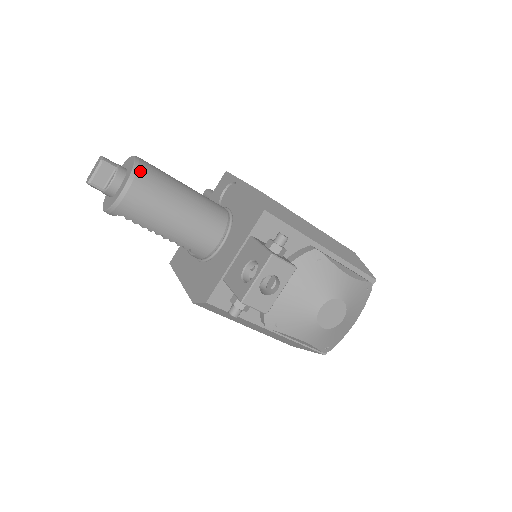
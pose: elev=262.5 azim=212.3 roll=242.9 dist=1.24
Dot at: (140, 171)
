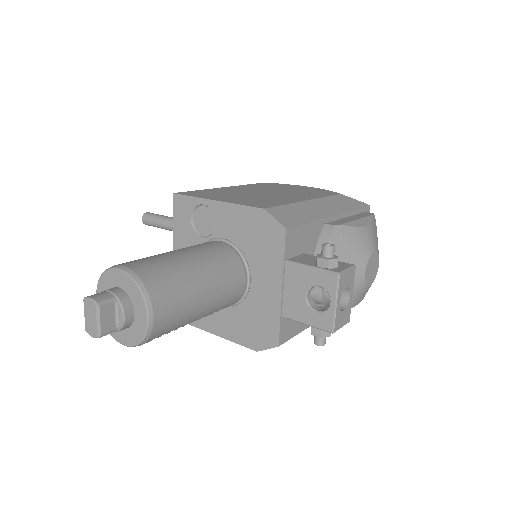
Dot at: (147, 284)
